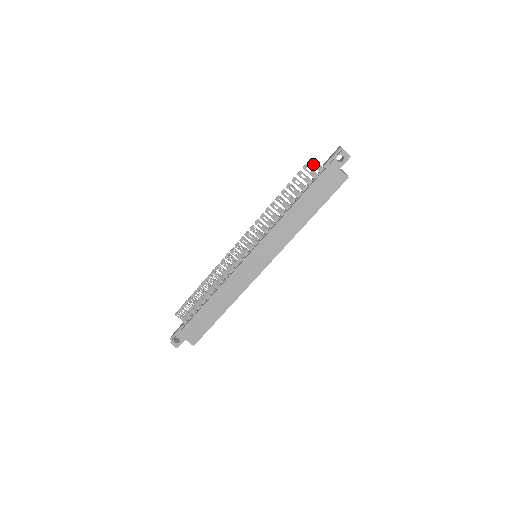
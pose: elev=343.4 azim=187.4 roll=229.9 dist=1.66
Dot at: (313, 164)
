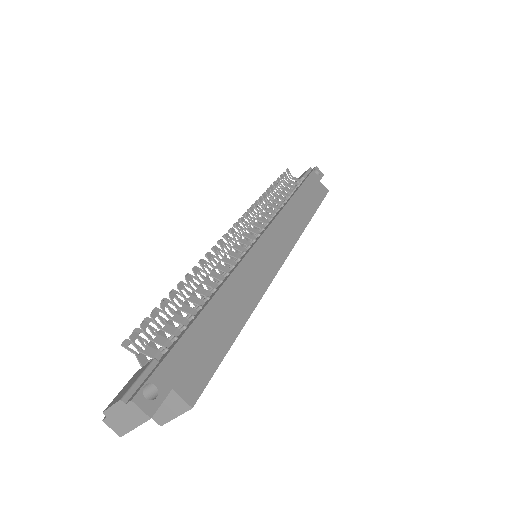
Dot at: occluded
